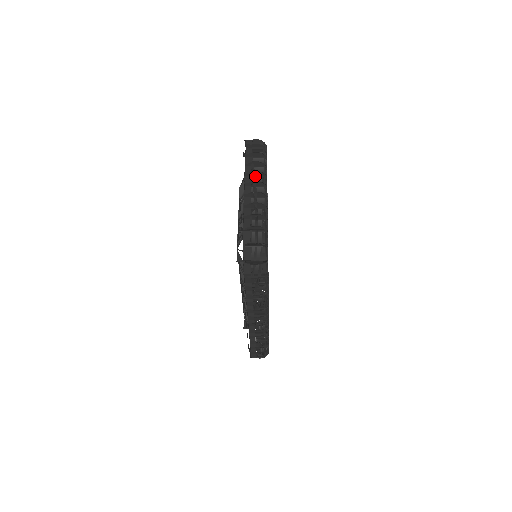
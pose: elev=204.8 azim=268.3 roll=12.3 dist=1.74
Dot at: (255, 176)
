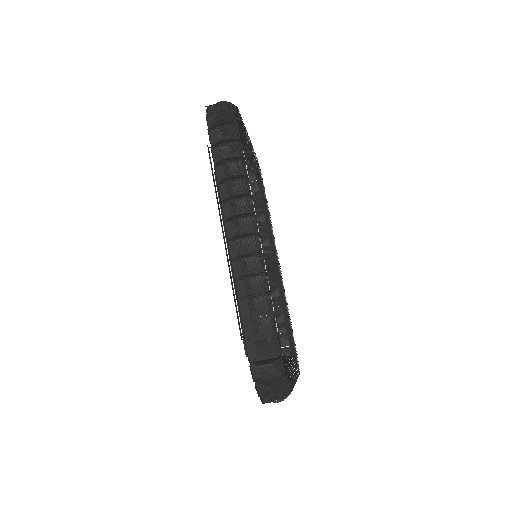
Dot at: occluded
